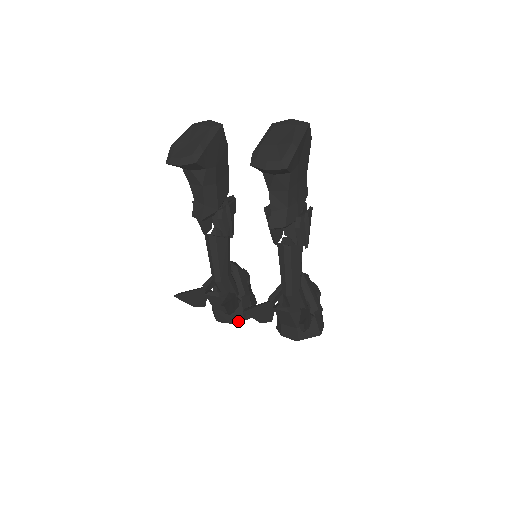
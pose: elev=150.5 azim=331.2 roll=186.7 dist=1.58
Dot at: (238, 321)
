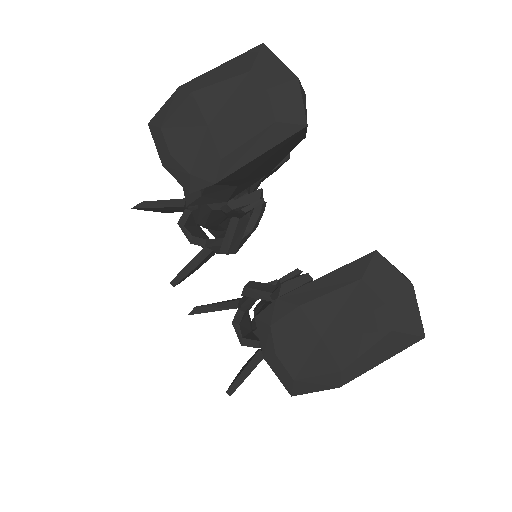
Dot at: occluded
